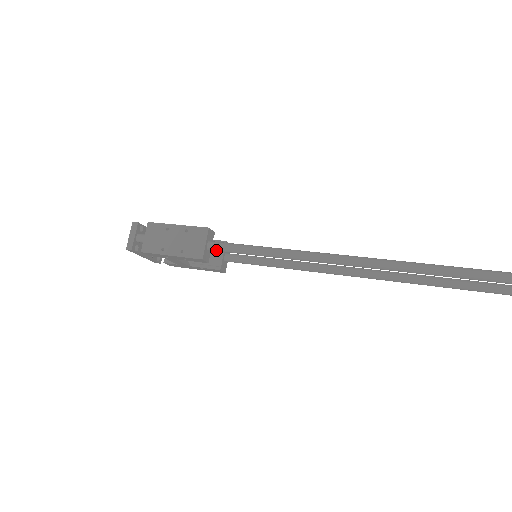
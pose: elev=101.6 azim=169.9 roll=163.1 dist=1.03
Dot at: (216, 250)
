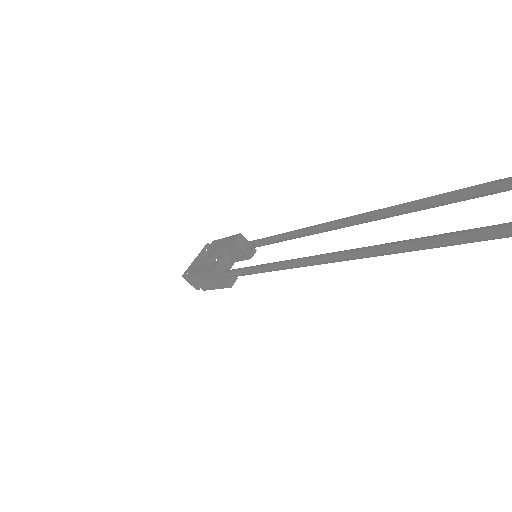
Dot at: occluded
